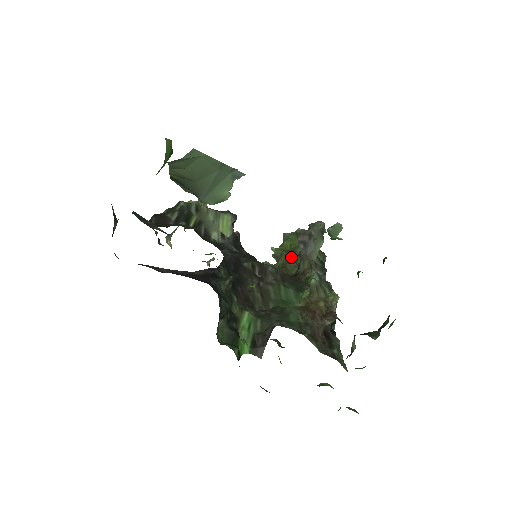
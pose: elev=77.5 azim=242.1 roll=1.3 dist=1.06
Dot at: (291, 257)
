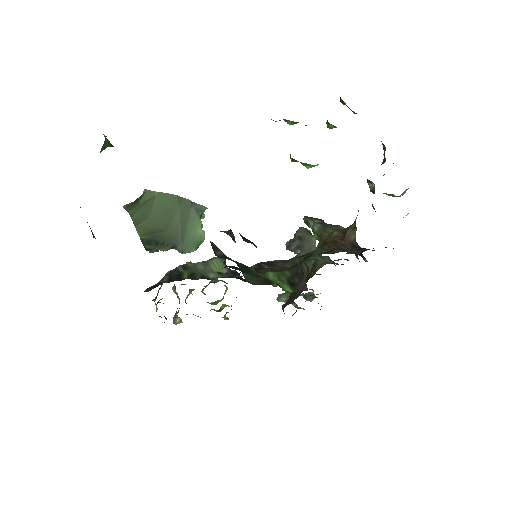
Dot at: occluded
